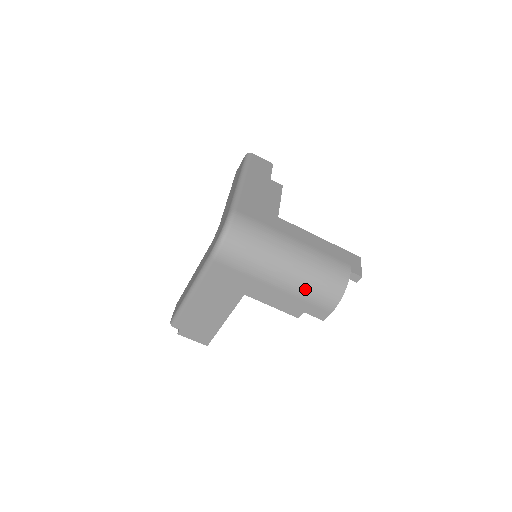
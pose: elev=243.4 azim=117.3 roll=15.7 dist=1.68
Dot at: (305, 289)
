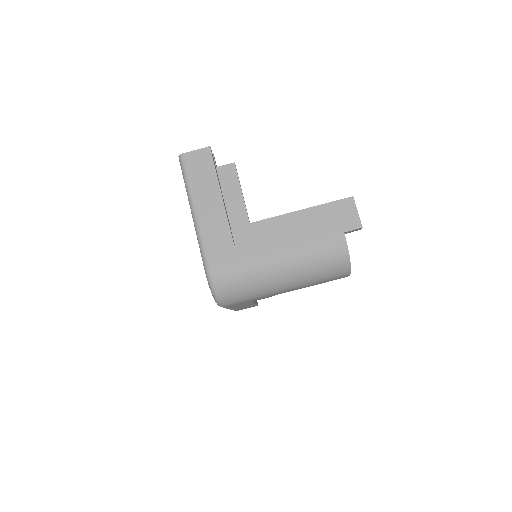
Dot at: (313, 281)
